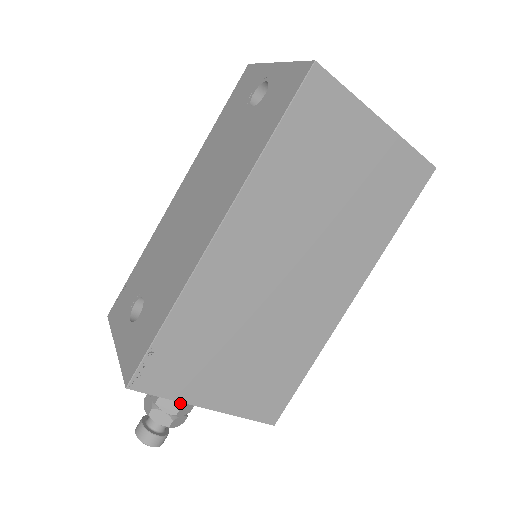
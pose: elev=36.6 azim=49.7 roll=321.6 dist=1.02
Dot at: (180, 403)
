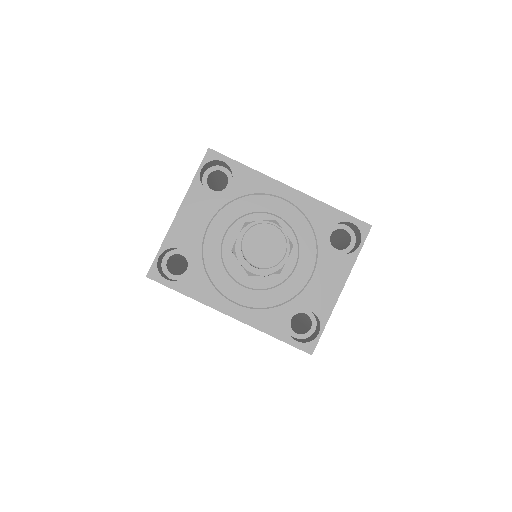
Dot at: occluded
